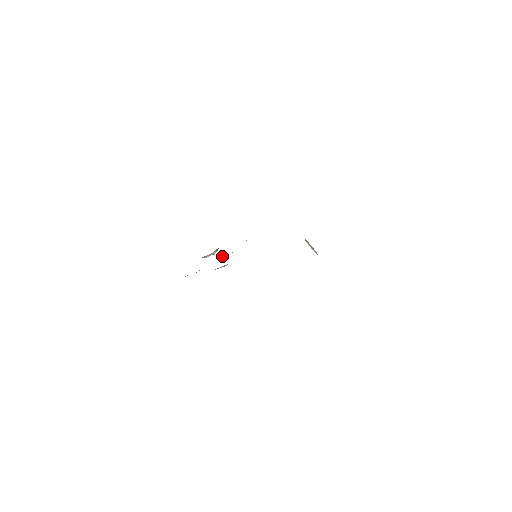
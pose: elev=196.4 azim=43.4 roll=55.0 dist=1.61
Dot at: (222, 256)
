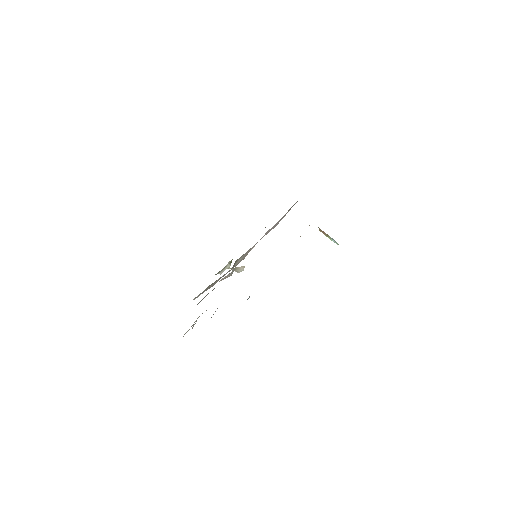
Dot at: (238, 269)
